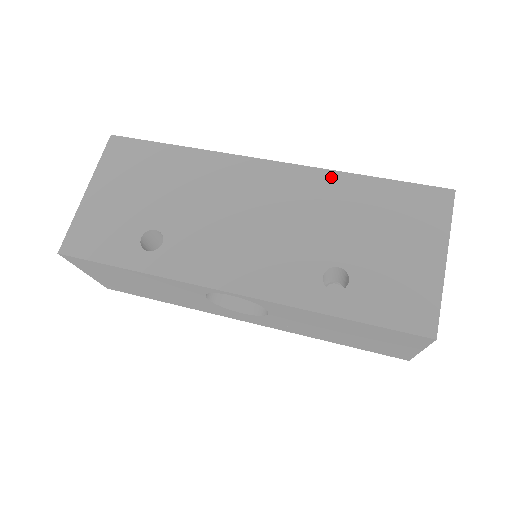
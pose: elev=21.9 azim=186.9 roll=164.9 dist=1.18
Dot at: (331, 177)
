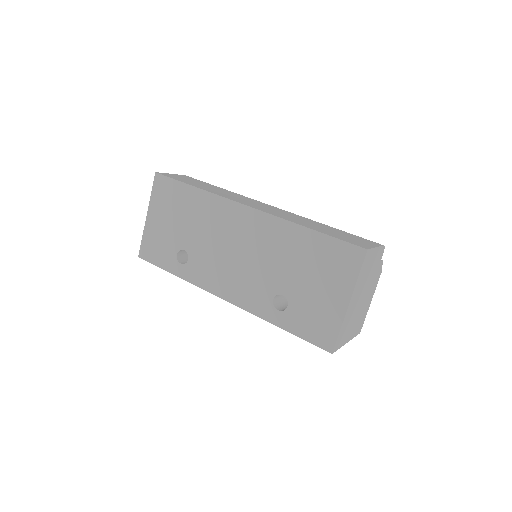
Dot at: (285, 226)
